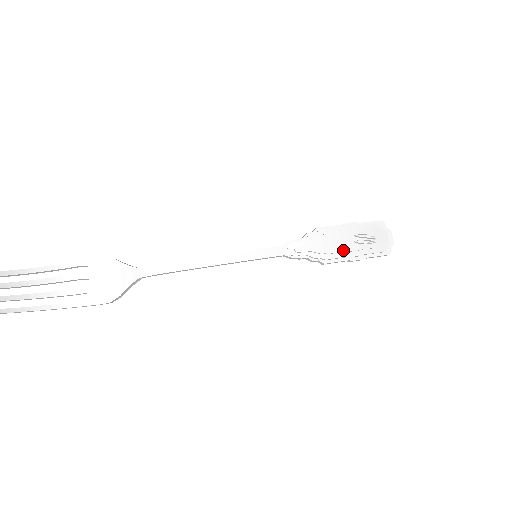
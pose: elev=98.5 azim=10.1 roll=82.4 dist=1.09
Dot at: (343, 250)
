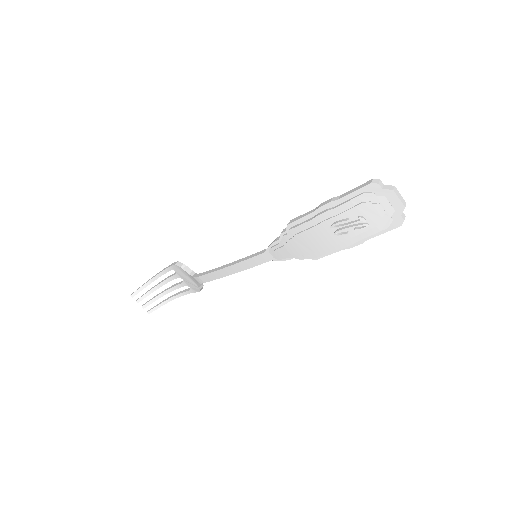
Dot at: (325, 246)
